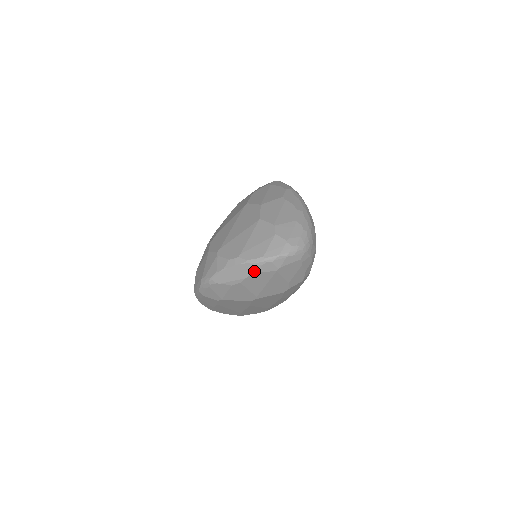
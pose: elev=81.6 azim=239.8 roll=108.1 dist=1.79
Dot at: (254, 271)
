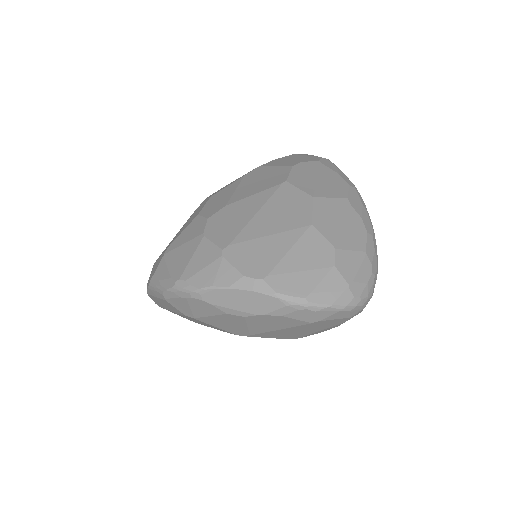
Dot at: (279, 312)
